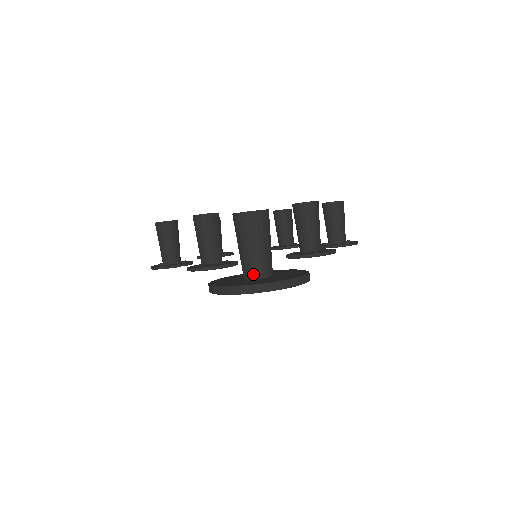
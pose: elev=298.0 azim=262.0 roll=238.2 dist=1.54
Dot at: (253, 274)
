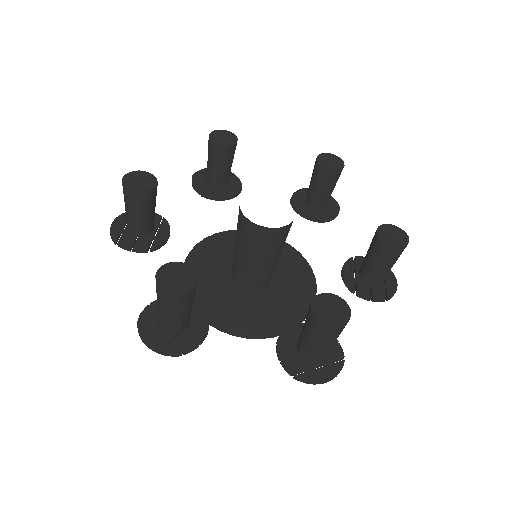
Dot at: (242, 283)
